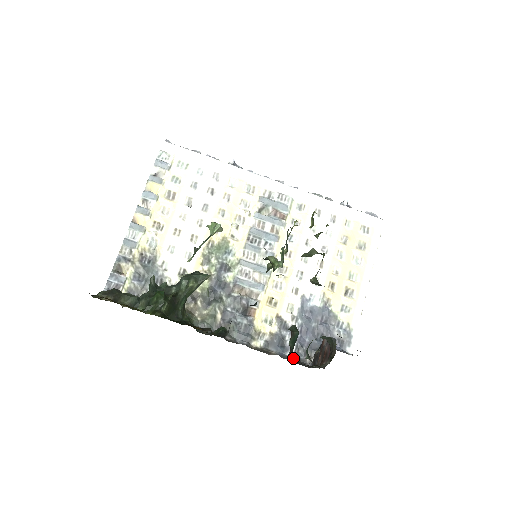
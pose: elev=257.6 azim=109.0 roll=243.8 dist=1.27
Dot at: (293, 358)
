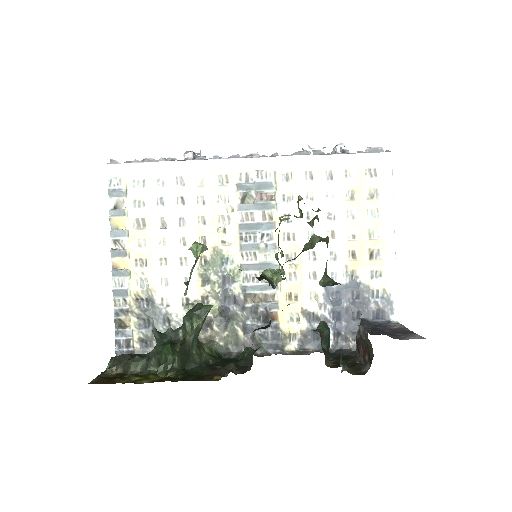
Dot at: (334, 348)
